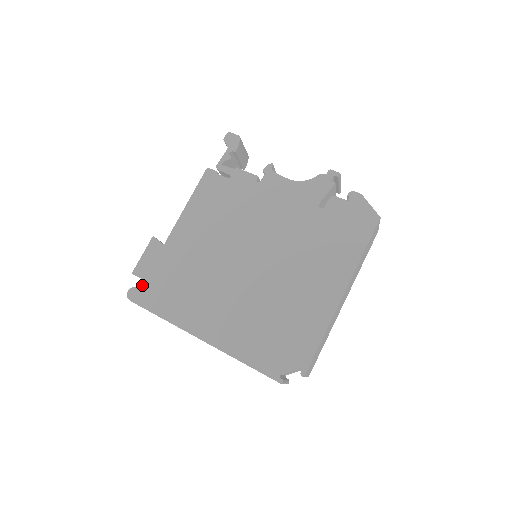
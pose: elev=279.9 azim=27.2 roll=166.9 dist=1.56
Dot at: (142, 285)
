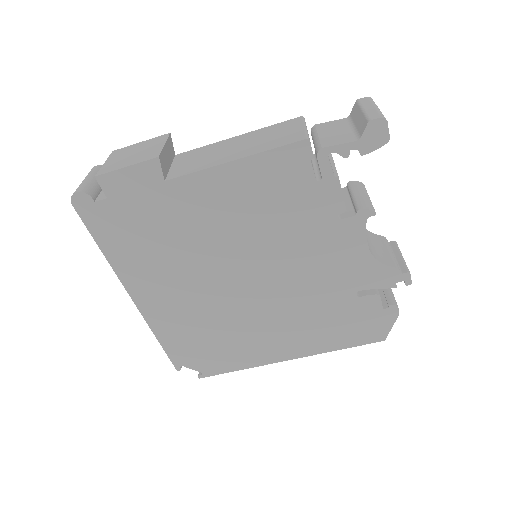
Dot at: (100, 202)
